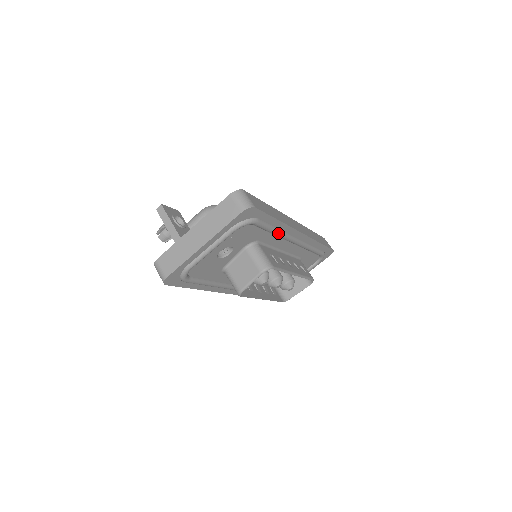
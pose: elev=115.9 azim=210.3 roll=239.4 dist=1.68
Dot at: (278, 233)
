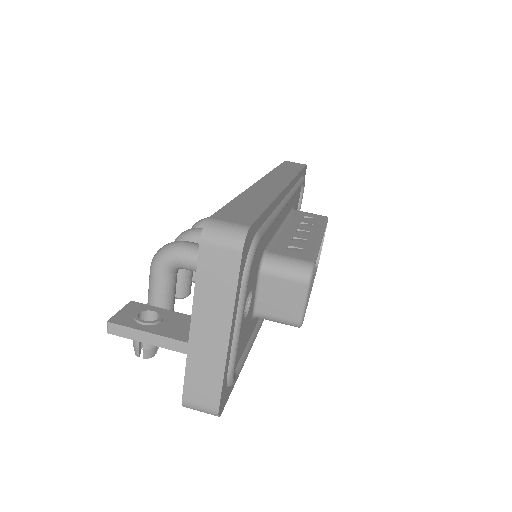
Dot at: (276, 217)
